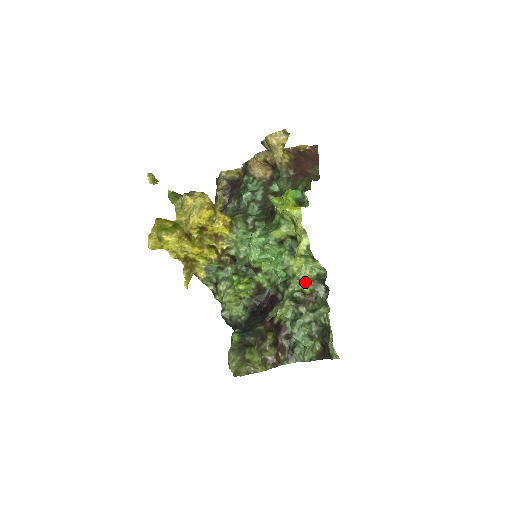
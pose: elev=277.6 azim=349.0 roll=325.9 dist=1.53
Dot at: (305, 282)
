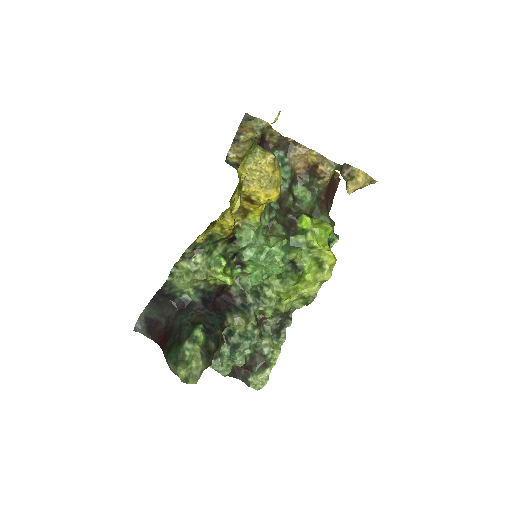
Dot at: (275, 310)
